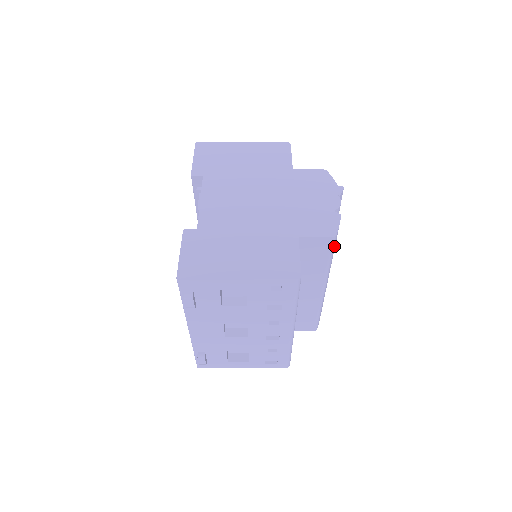
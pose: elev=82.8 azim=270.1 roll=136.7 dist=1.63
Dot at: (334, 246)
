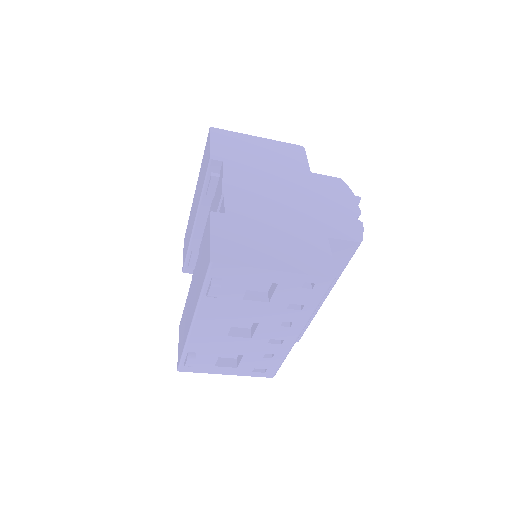
Dot at: (354, 253)
